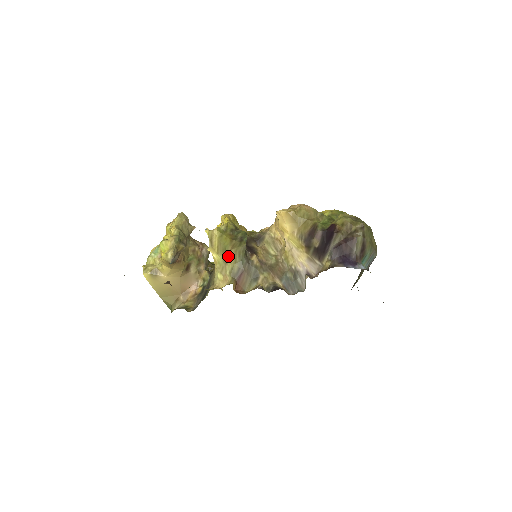
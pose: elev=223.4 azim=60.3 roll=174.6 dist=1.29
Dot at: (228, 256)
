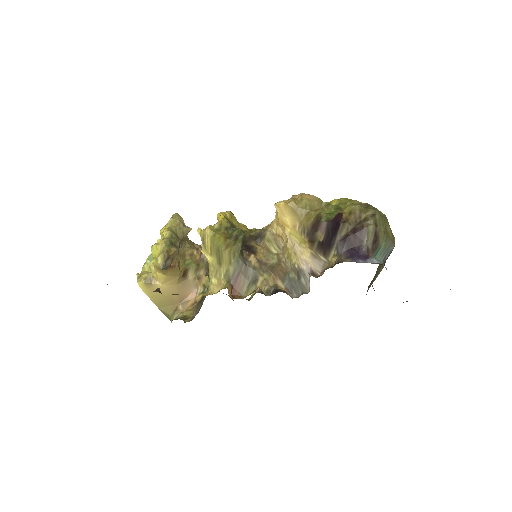
Dot at: (222, 257)
